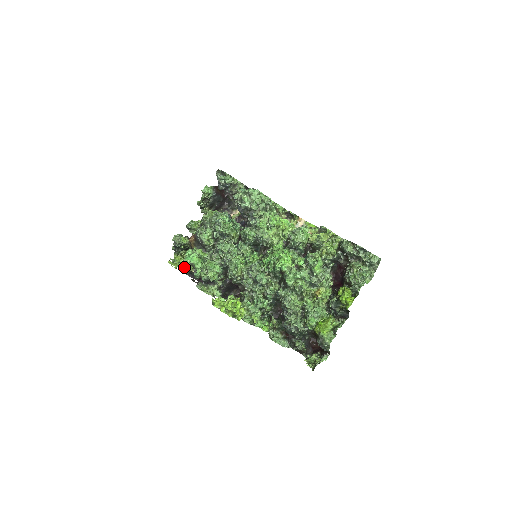
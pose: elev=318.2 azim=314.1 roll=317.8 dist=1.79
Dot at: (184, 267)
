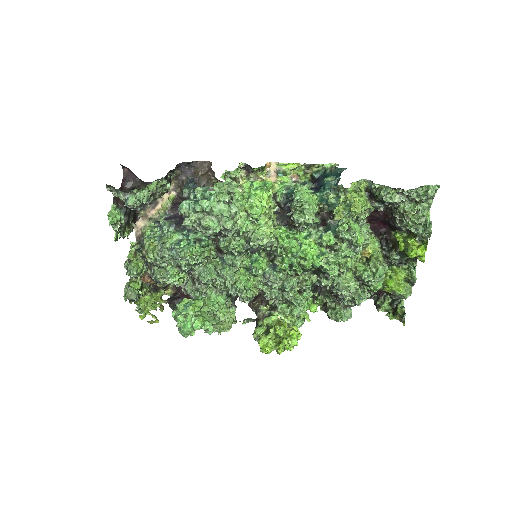
Dot at: occluded
